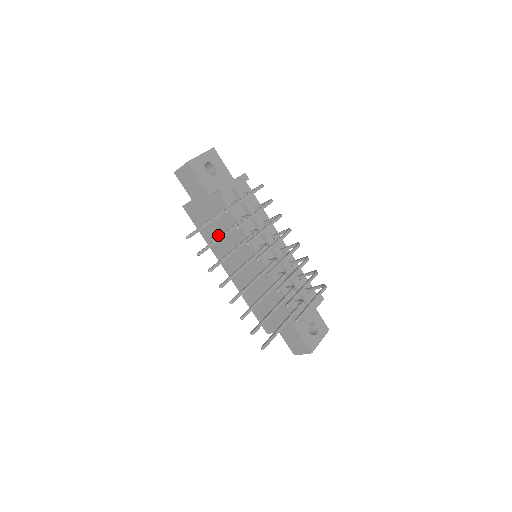
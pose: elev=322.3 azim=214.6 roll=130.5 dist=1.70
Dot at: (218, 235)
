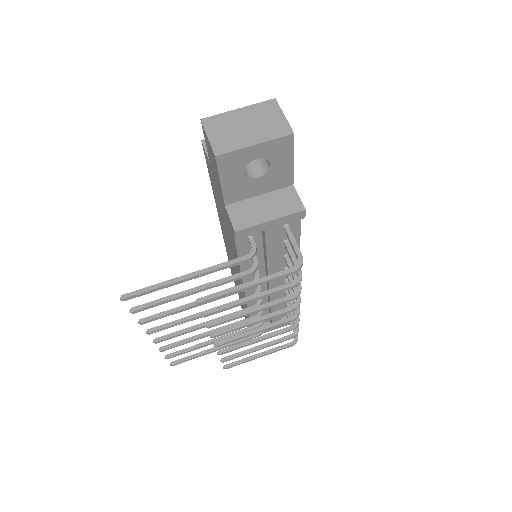
Dot at: (222, 215)
